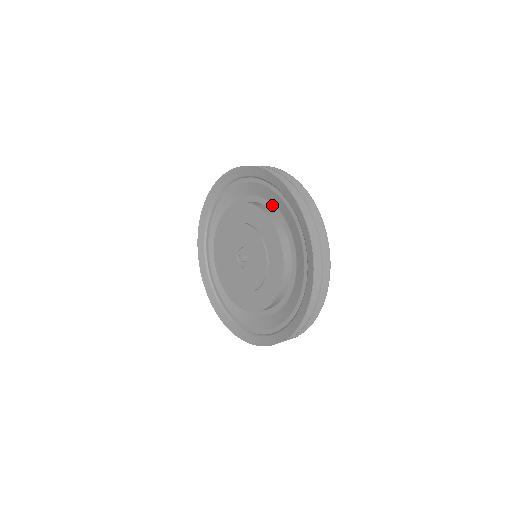
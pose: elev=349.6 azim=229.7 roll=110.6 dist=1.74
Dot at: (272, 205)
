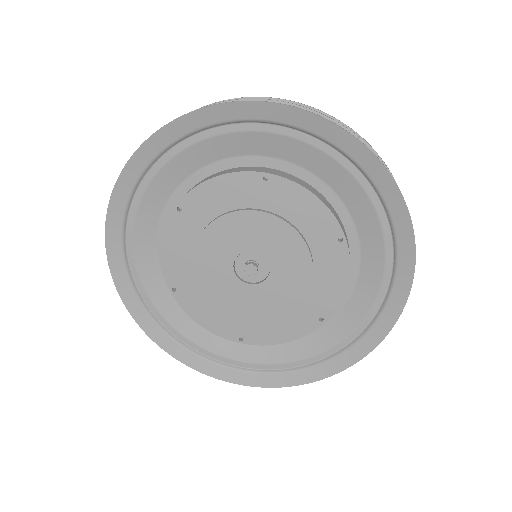
Dot at: (358, 259)
